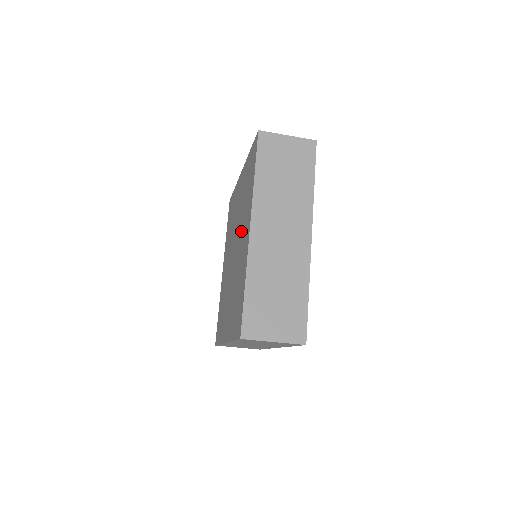
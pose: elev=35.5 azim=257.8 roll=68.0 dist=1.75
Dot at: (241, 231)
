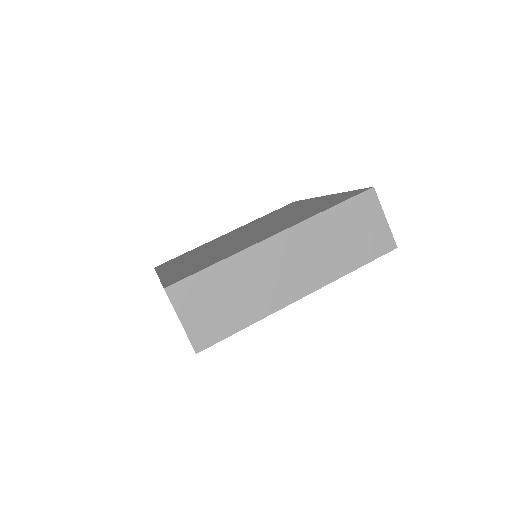
Dot at: (269, 228)
